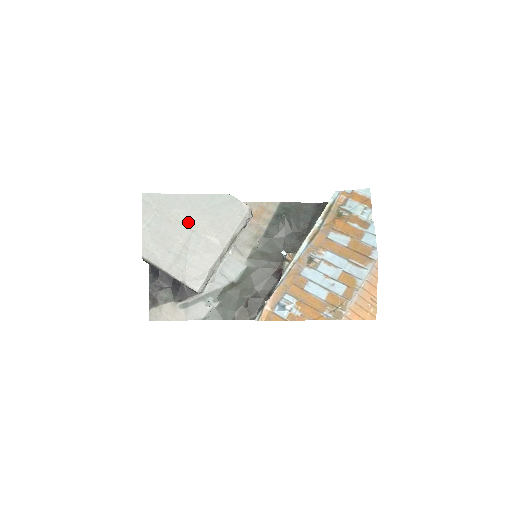
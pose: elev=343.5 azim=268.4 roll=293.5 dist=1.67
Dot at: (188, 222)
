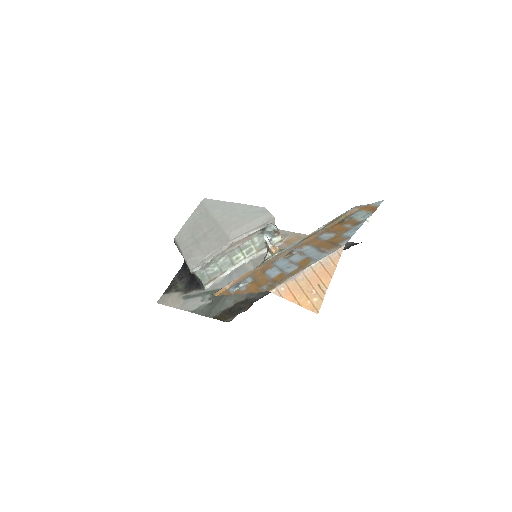
Dot at: (219, 219)
